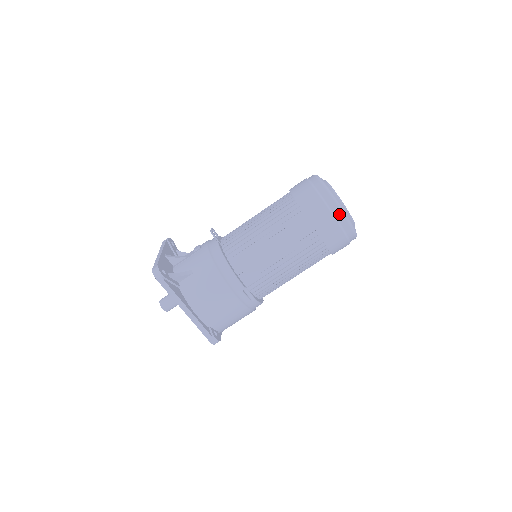
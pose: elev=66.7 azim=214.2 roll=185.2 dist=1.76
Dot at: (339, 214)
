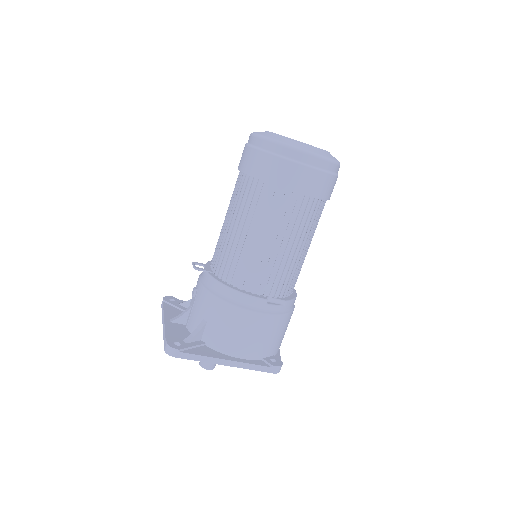
Dot at: (304, 157)
